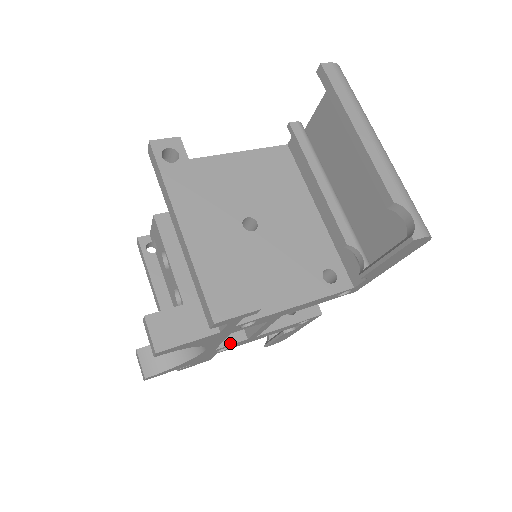
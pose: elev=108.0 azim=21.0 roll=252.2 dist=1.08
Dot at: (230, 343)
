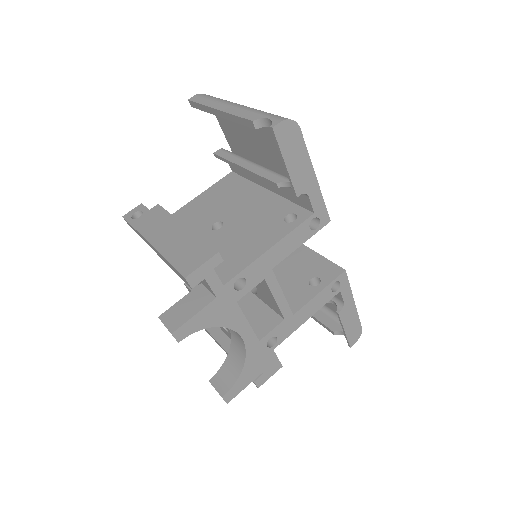
Dot at: (270, 330)
